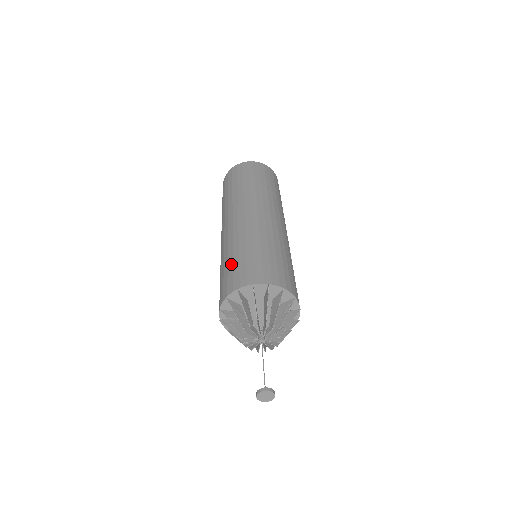
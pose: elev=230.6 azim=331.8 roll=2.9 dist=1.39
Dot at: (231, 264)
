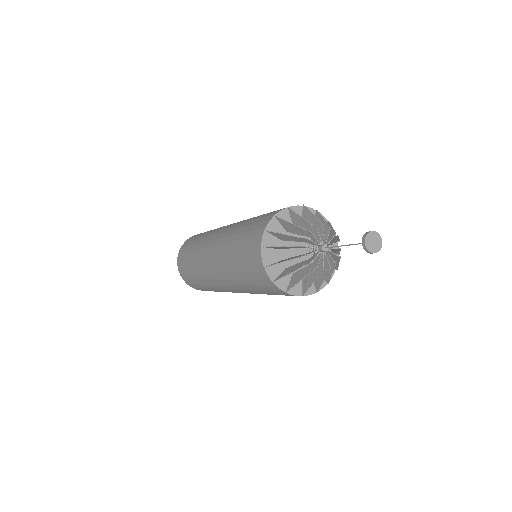
Dot at: (259, 216)
